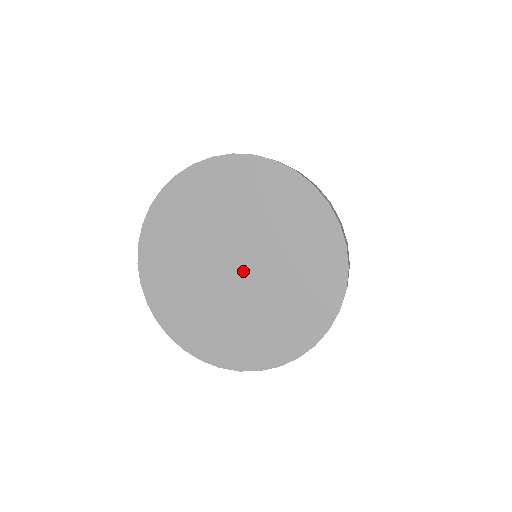
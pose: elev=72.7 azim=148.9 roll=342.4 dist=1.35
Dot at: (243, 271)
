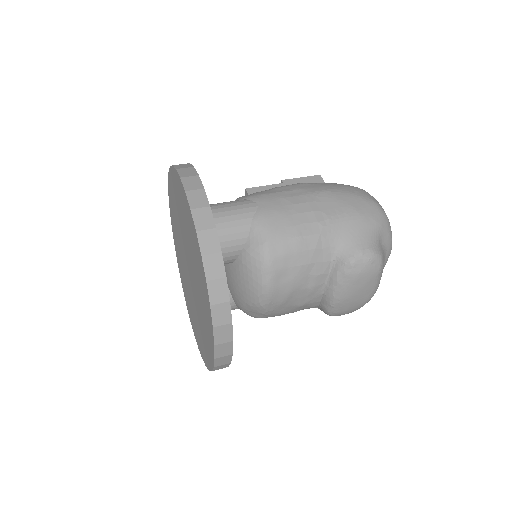
Dot at: (190, 275)
